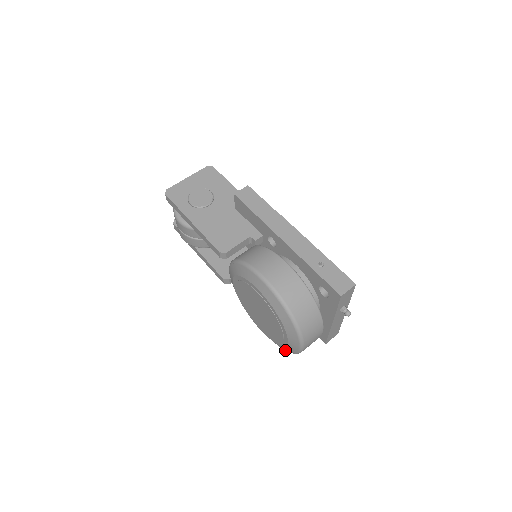
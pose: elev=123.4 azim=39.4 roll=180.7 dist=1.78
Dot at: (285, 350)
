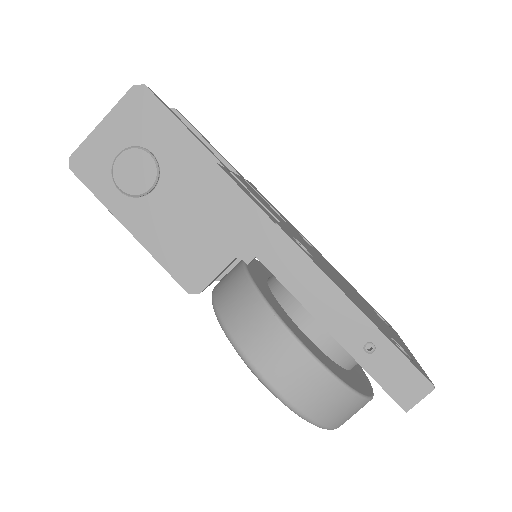
Dot at: occluded
